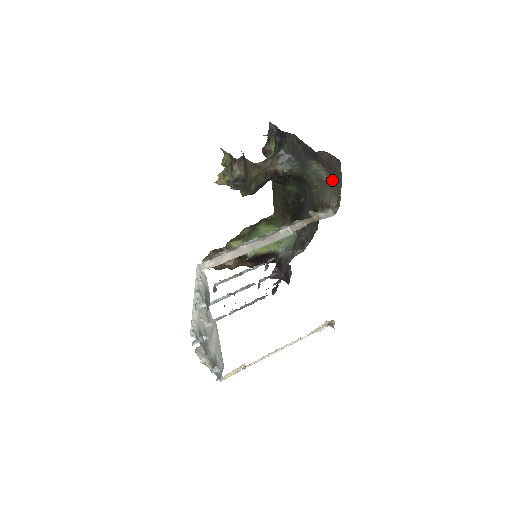
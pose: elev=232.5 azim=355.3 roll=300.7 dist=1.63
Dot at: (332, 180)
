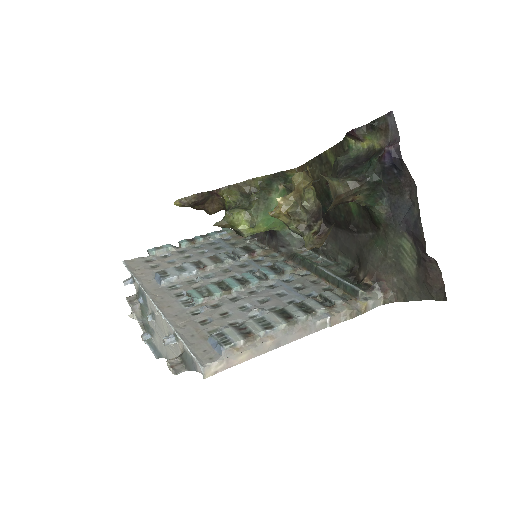
Dot at: (413, 281)
